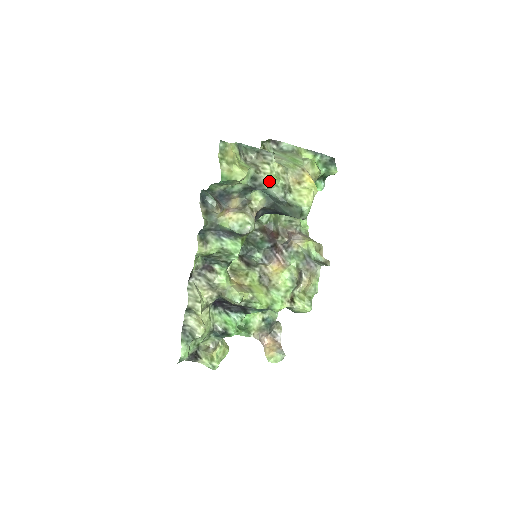
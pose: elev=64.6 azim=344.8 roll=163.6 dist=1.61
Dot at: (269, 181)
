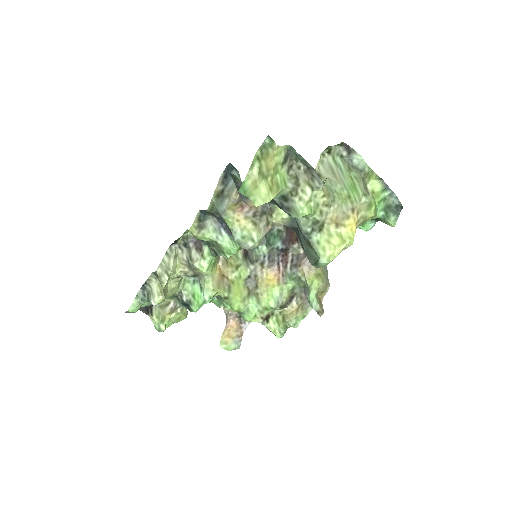
Dot at: (299, 211)
